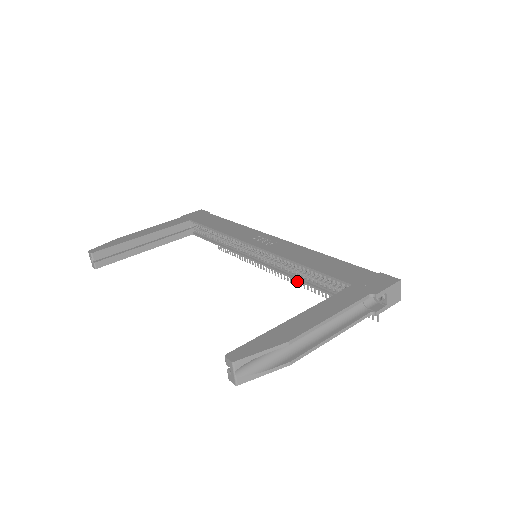
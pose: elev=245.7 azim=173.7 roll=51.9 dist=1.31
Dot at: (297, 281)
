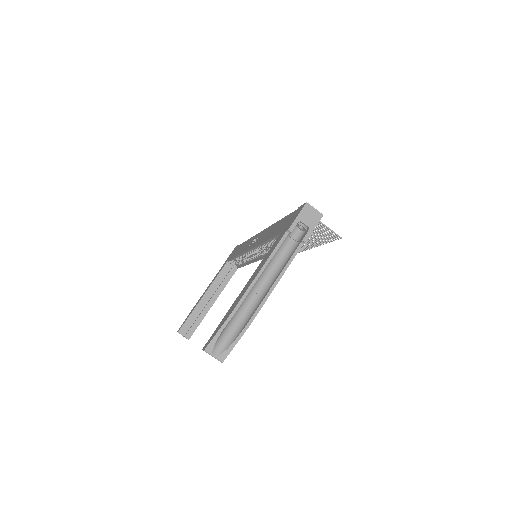
Dot at: occluded
